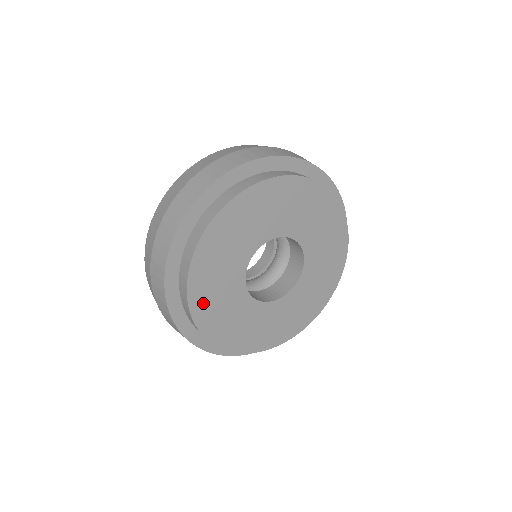
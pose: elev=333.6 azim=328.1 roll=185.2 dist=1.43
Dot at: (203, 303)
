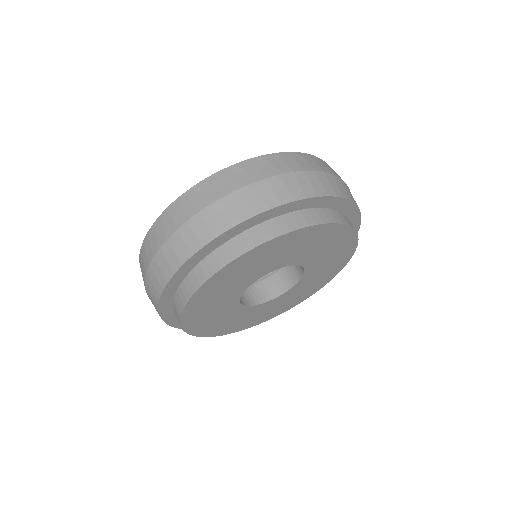
Dot at: (243, 325)
